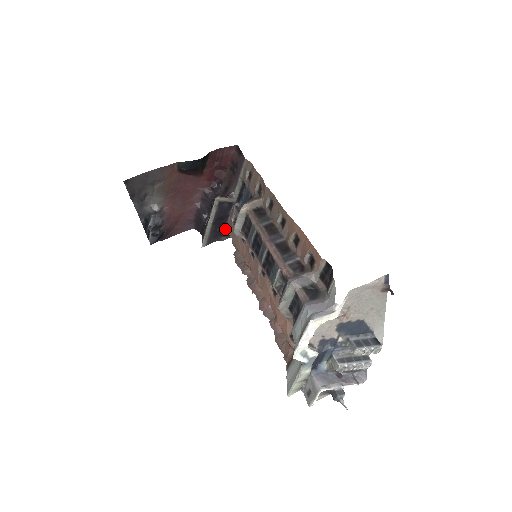
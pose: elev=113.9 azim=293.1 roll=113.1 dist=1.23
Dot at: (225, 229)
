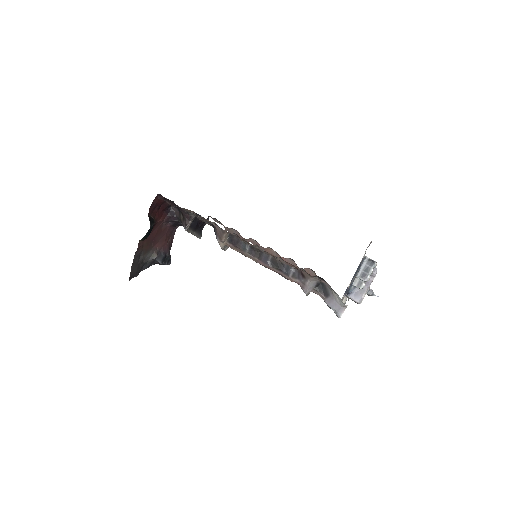
Dot at: (203, 222)
